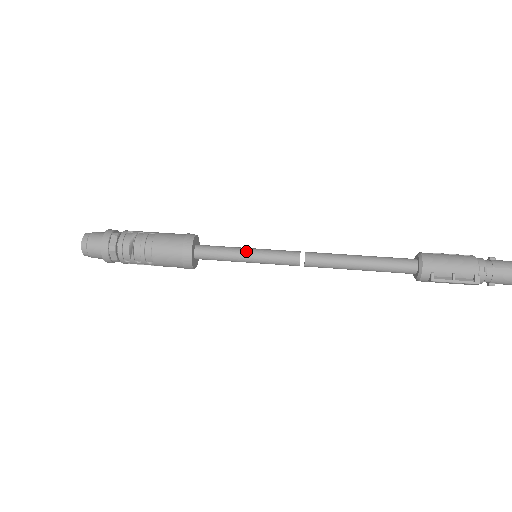
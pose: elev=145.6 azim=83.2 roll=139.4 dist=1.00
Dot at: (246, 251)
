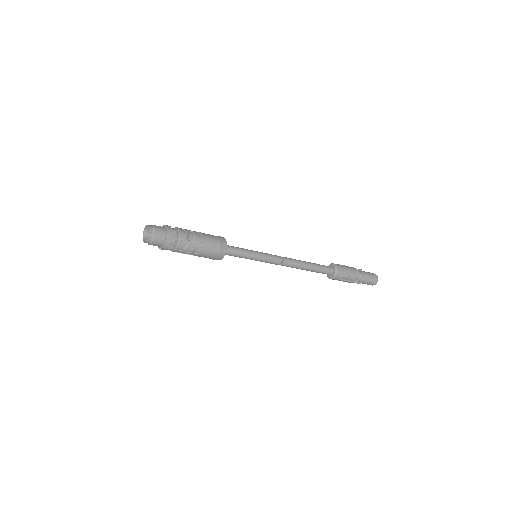
Dot at: (253, 252)
